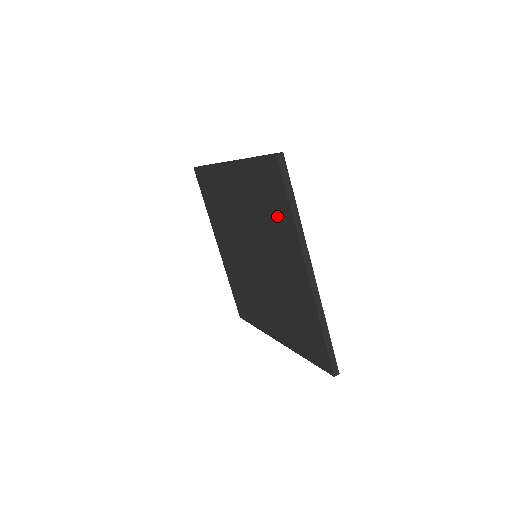
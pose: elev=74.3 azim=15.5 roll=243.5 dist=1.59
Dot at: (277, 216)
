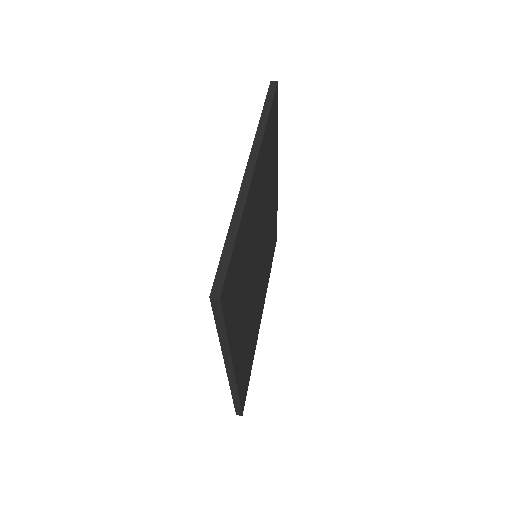
Dot at: occluded
